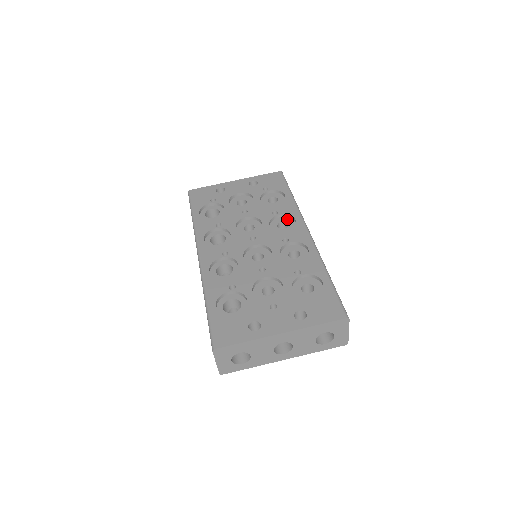
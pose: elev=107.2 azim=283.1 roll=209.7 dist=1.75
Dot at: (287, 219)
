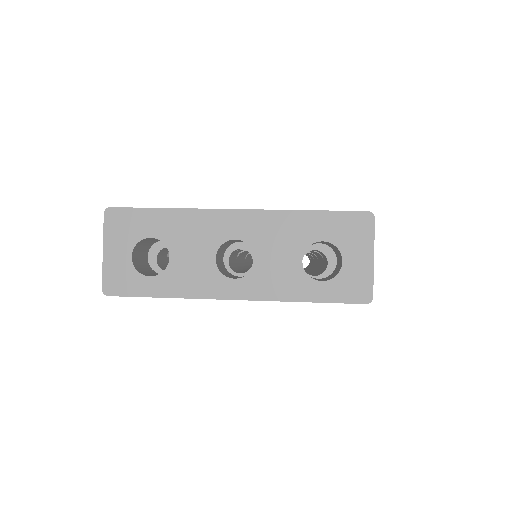
Dot at: occluded
